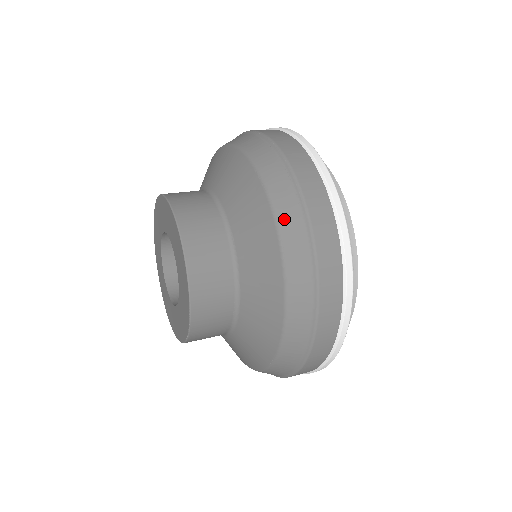
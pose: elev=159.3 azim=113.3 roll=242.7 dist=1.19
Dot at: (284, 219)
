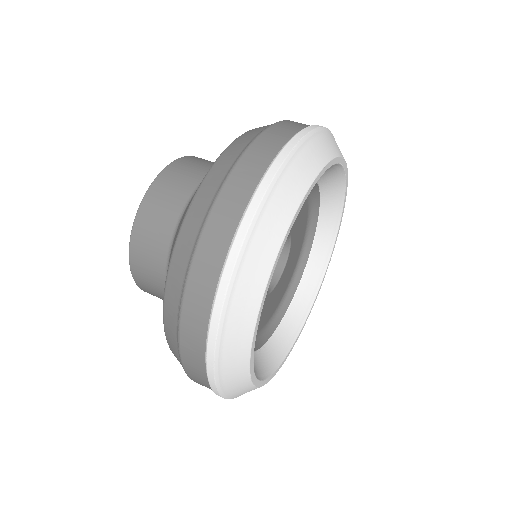
Dot at: occluded
